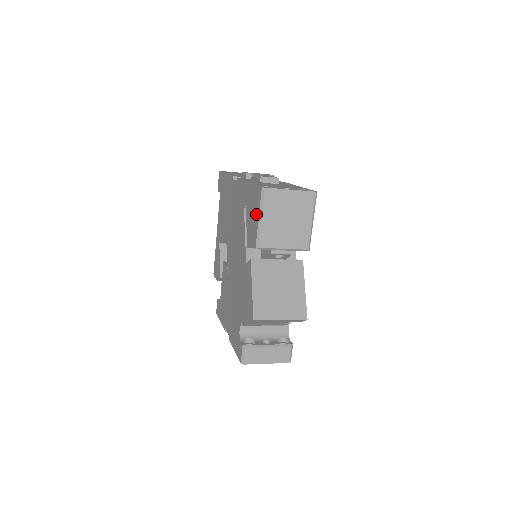
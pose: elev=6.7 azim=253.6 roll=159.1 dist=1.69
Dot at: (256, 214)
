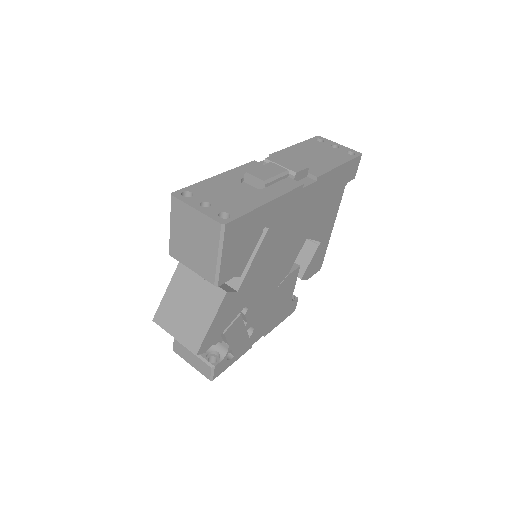
Dot at: occluded
